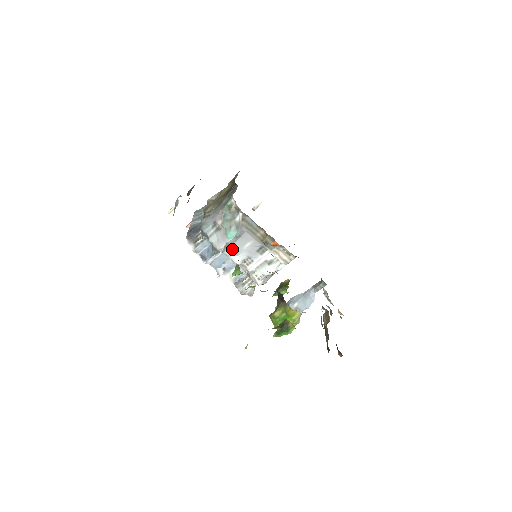
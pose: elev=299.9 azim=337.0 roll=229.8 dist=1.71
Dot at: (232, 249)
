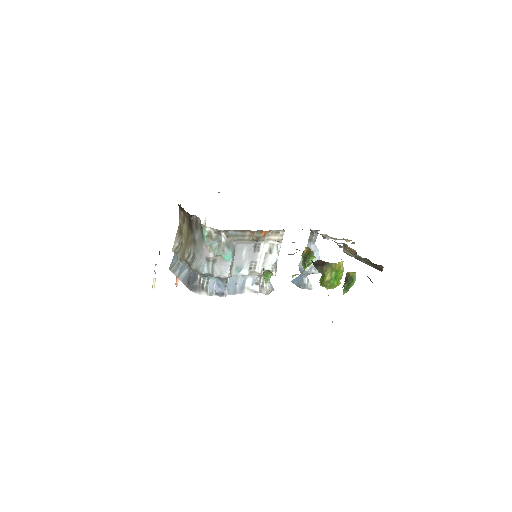
Dot at: (236, 267)
